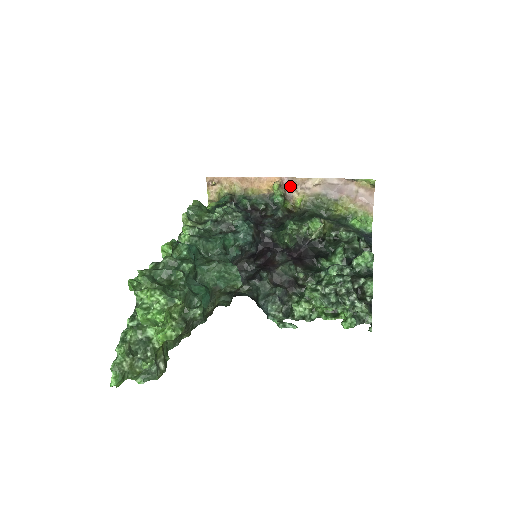
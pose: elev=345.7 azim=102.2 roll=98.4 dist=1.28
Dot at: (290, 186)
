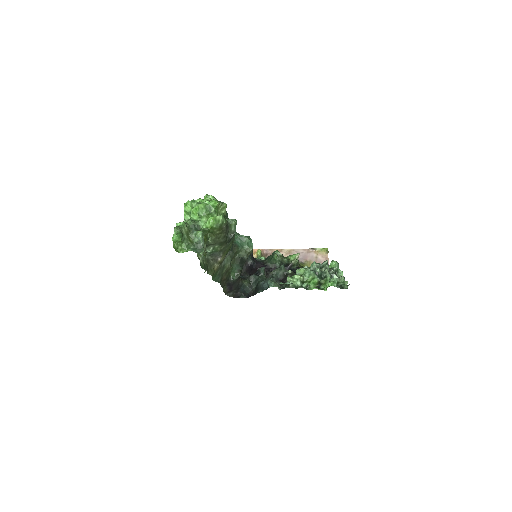
Dot at: (269, 255)
